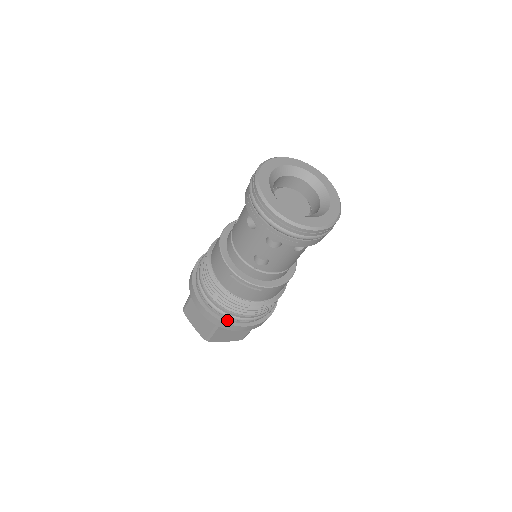
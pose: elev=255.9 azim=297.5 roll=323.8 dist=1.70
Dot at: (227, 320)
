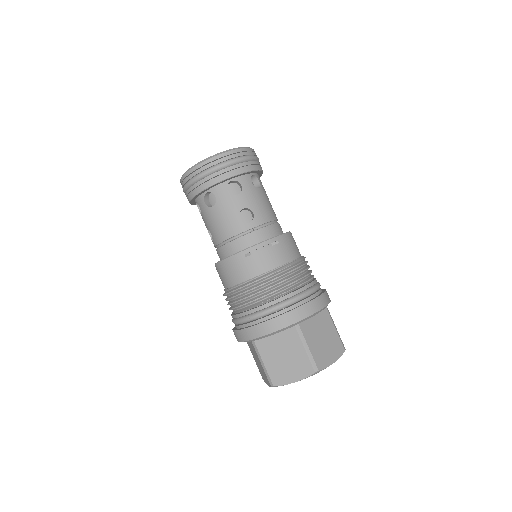
Dot at: (295, 308)
